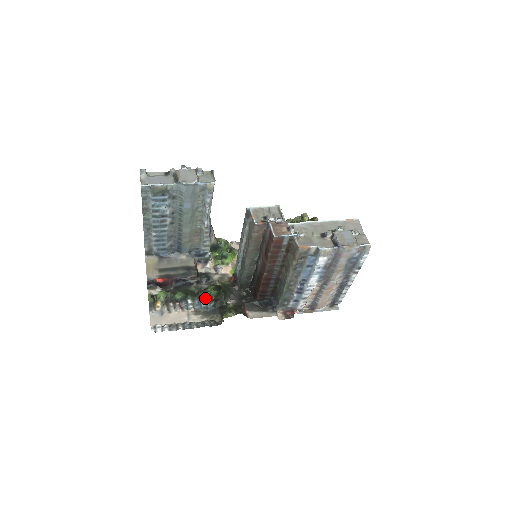
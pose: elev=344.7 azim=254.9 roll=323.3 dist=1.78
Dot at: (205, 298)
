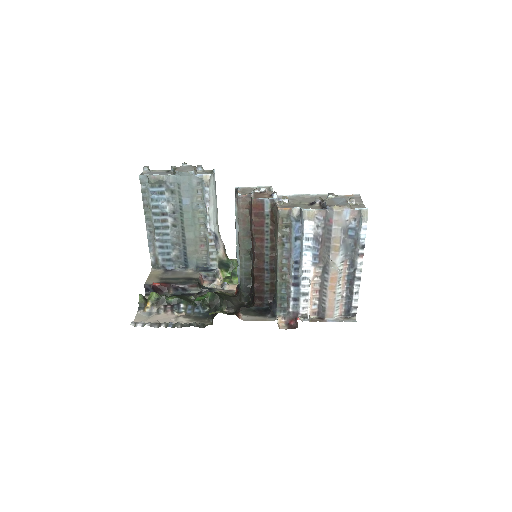
Dot at: (199, 303)
